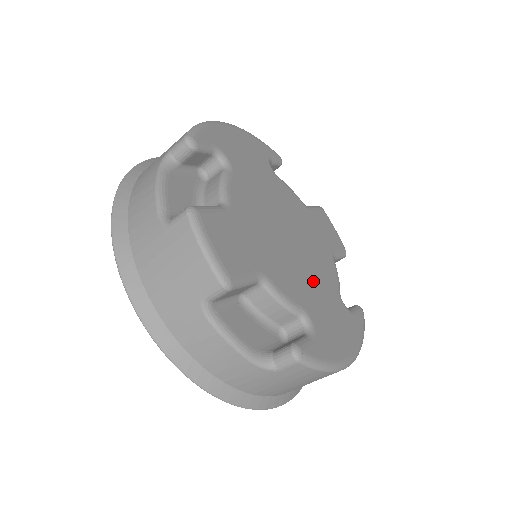
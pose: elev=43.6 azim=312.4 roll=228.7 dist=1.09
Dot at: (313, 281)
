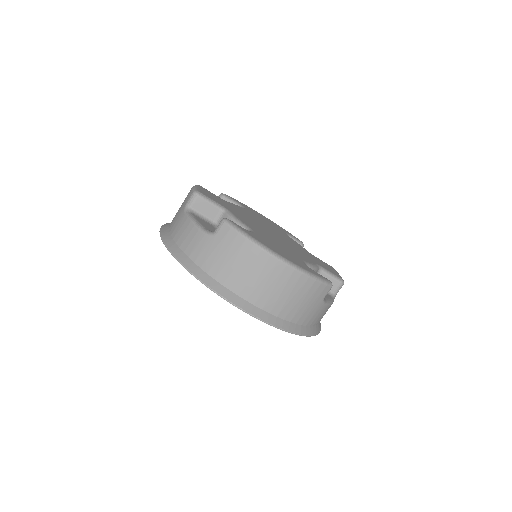
Dot at: (276, 241)
